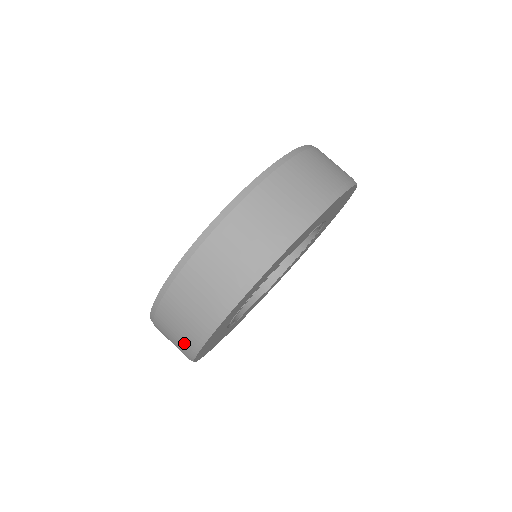
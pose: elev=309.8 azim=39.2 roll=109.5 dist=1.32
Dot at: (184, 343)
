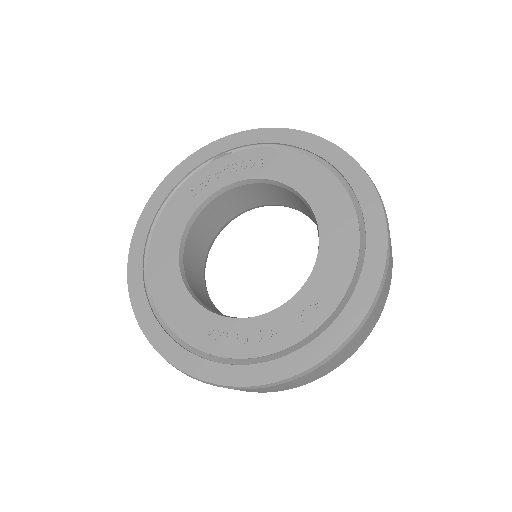
Dot at: (310, 381)
